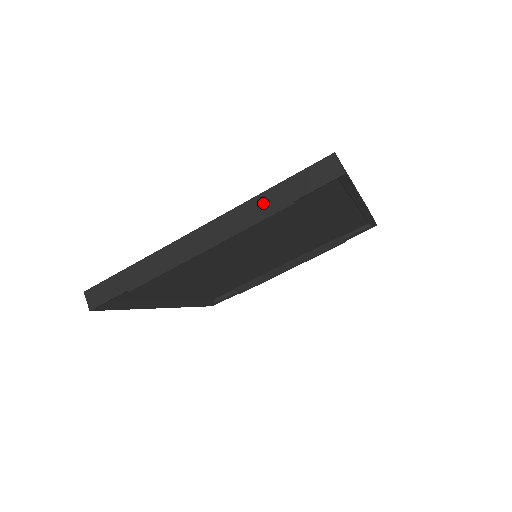
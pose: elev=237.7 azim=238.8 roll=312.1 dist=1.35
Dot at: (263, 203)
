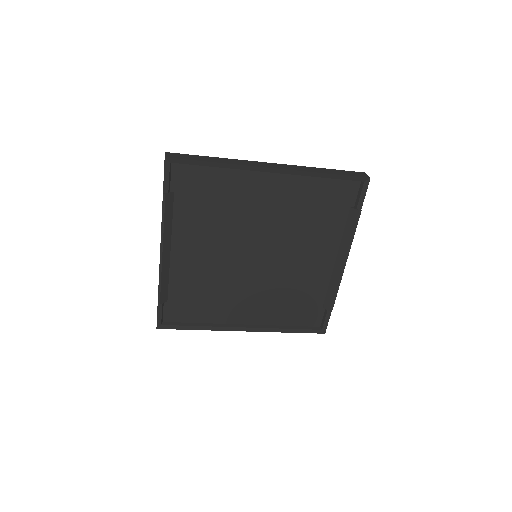
Dot at: occluded
